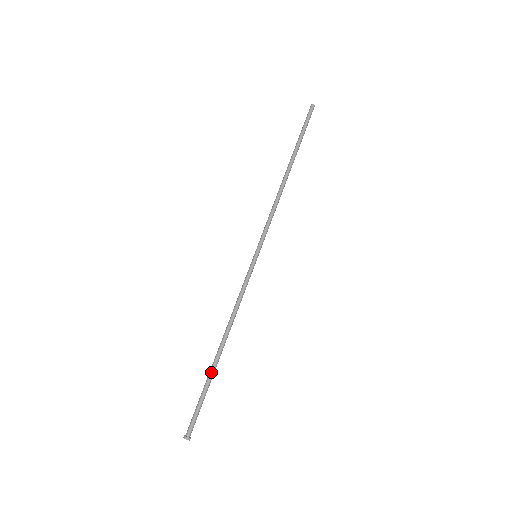
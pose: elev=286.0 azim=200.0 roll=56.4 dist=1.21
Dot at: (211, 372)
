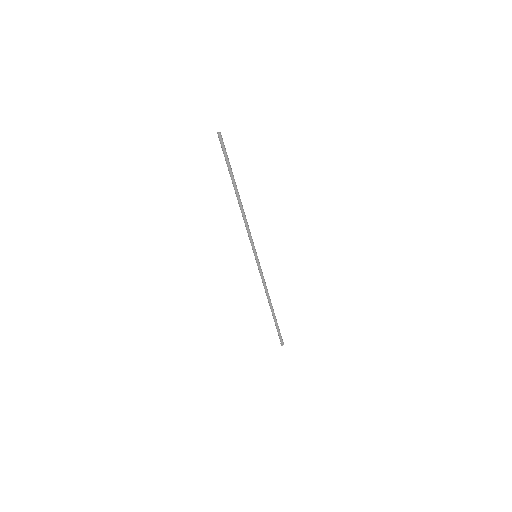
Dot at: (274, 318)
